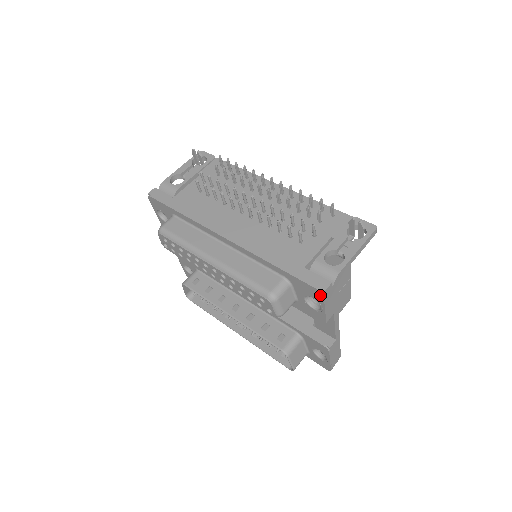
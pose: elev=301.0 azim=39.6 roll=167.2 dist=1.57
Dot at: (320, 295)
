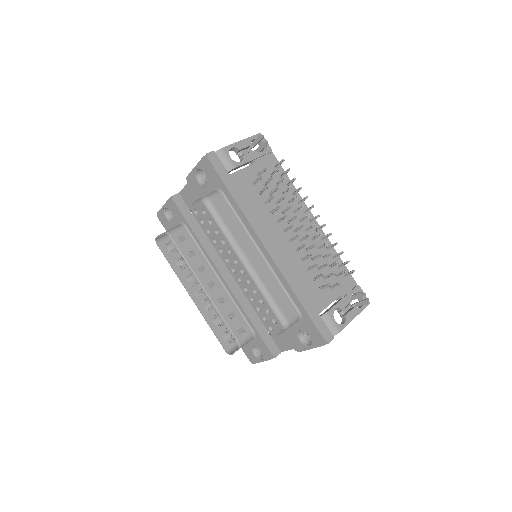
Dot at: (322, 343)
